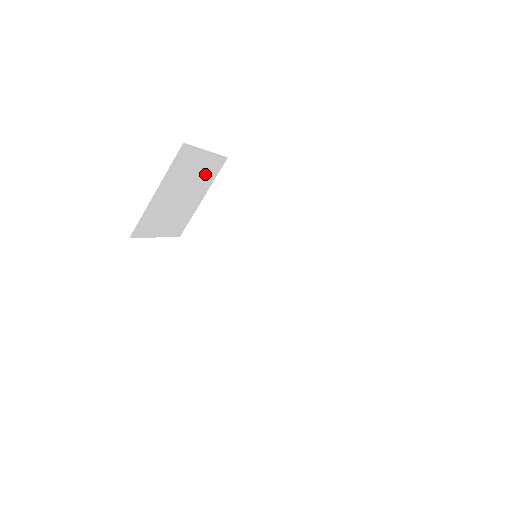
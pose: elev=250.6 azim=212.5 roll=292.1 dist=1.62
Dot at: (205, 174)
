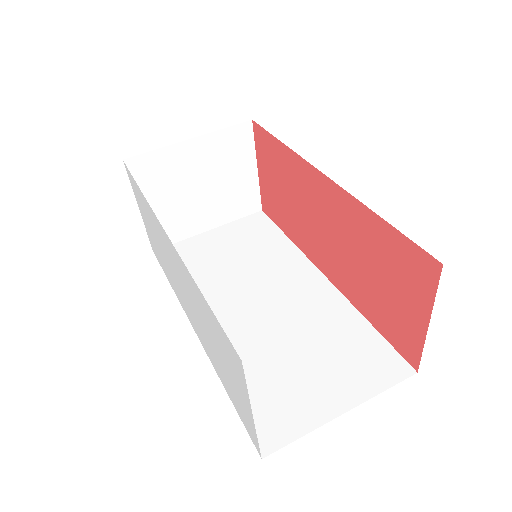
Dot at: (234, 197)
